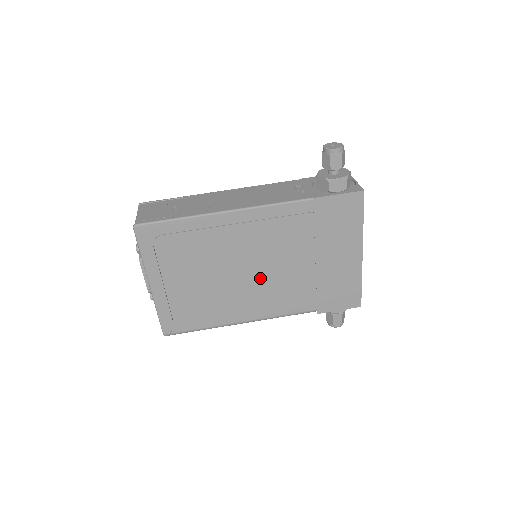
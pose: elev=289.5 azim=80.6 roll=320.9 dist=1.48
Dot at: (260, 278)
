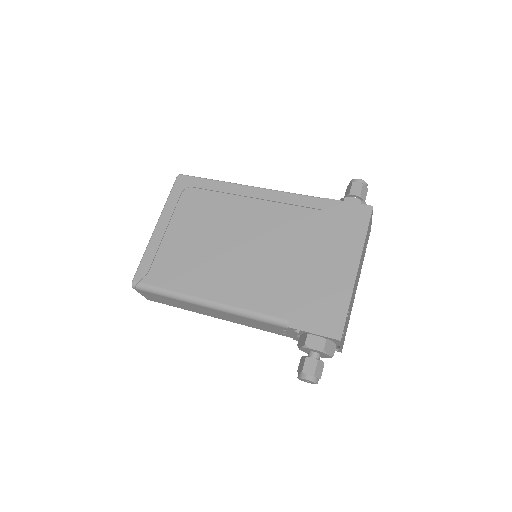
Dot at: (248, 257)
